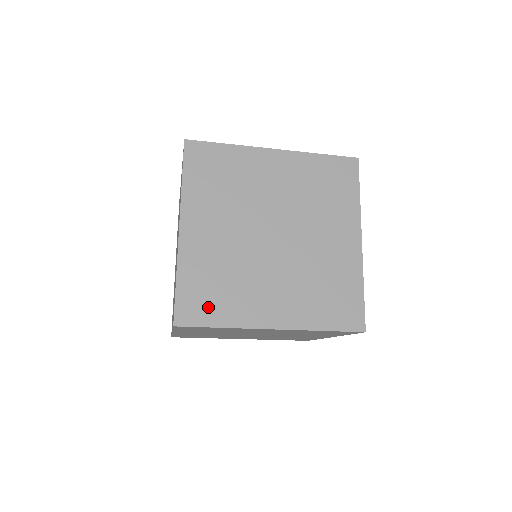
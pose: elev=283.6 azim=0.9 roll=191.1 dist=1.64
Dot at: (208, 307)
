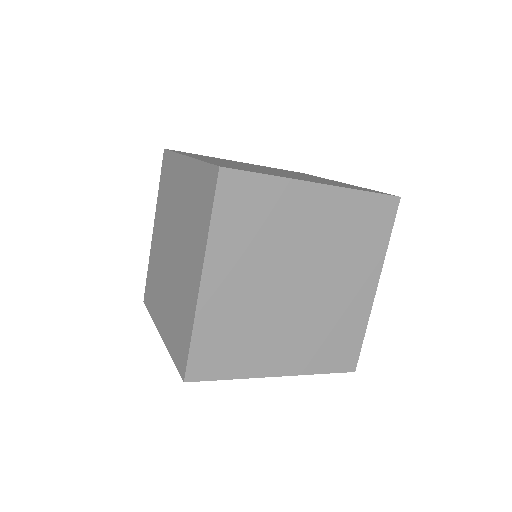
Dot at: occluded
